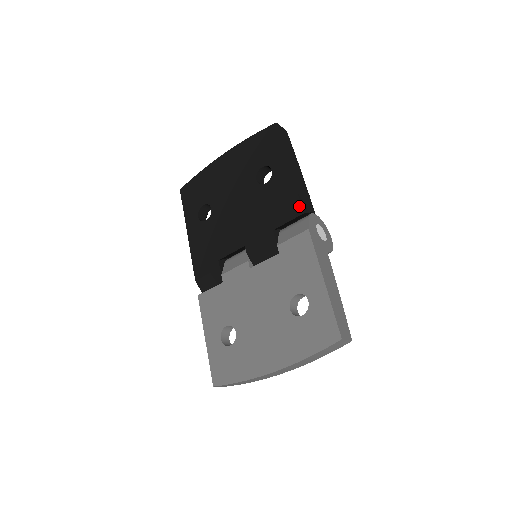
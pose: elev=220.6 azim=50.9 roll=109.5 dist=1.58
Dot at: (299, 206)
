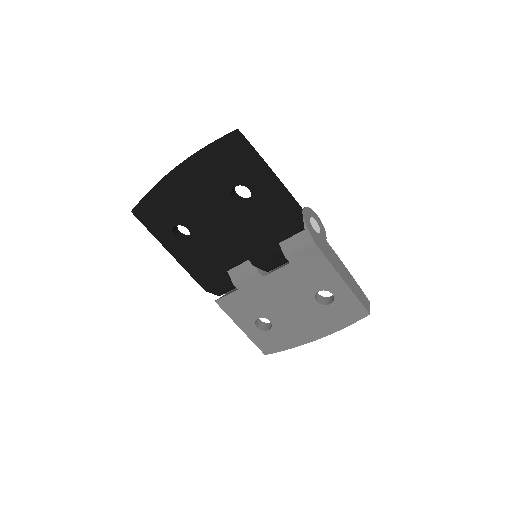
Dot at: (297, 224)
